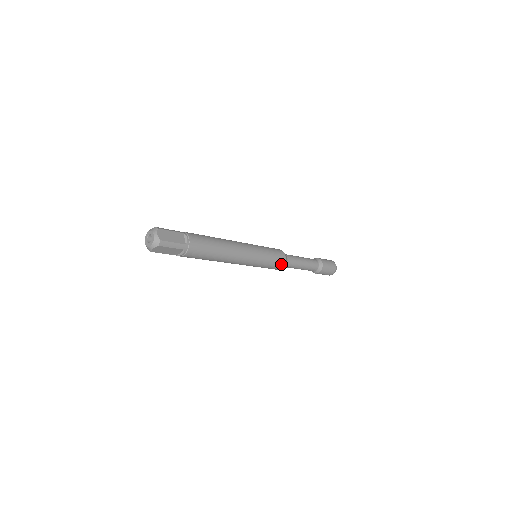
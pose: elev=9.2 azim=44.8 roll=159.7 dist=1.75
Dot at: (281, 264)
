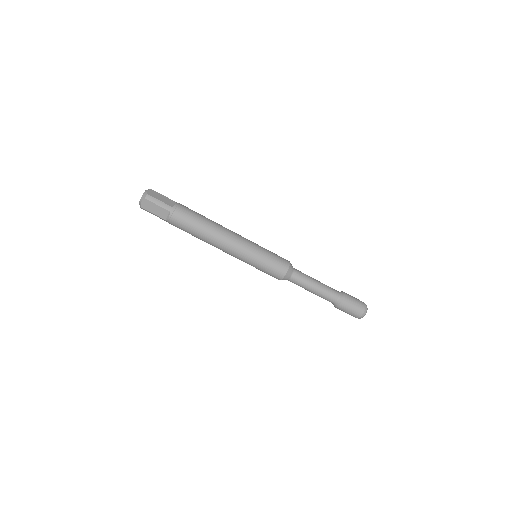
Dot at: (285, 260)
